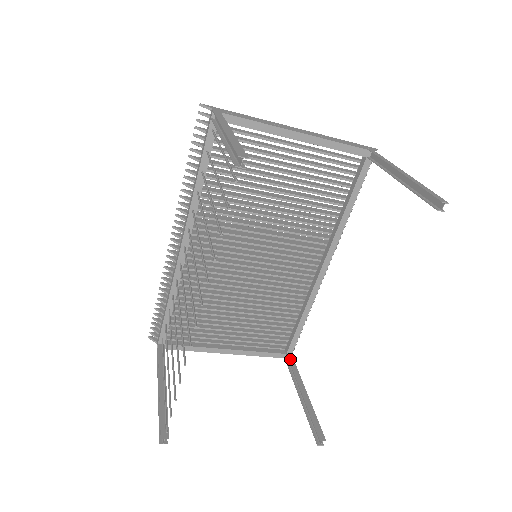
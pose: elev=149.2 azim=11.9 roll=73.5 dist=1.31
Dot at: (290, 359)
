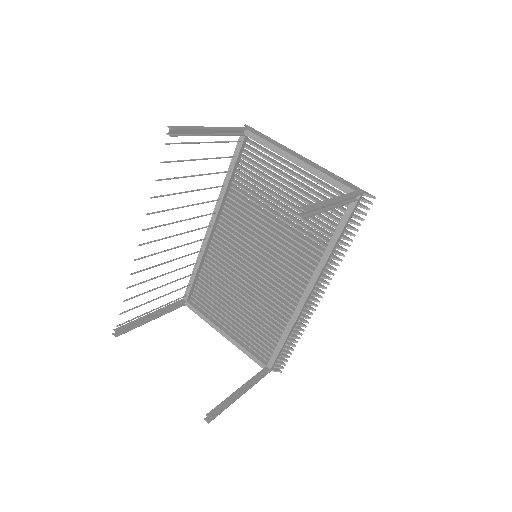
Dot at: (264, 370)
